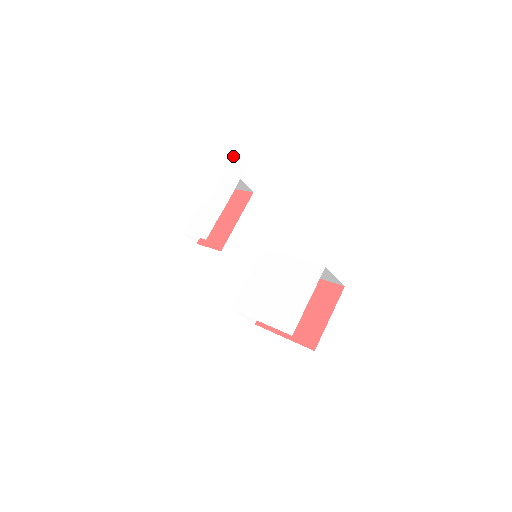
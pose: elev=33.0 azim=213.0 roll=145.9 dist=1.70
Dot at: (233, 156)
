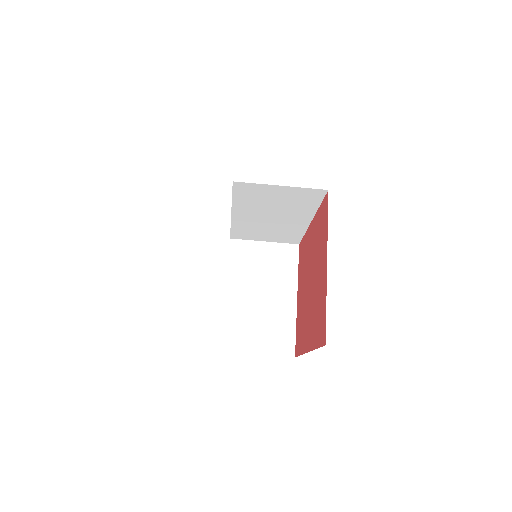
Dot at: occluded
